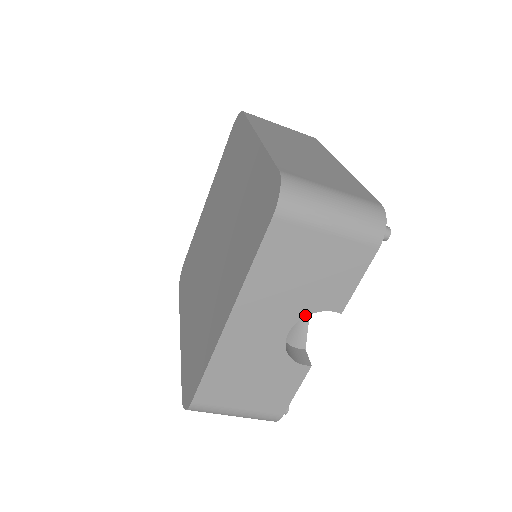
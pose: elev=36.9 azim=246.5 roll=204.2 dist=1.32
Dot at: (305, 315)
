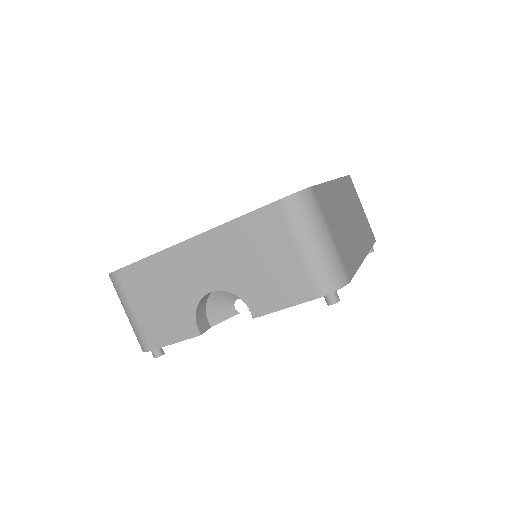
Dot at: (232, 292)
